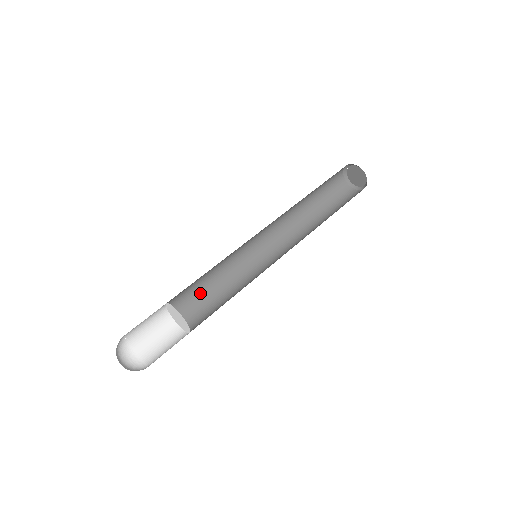
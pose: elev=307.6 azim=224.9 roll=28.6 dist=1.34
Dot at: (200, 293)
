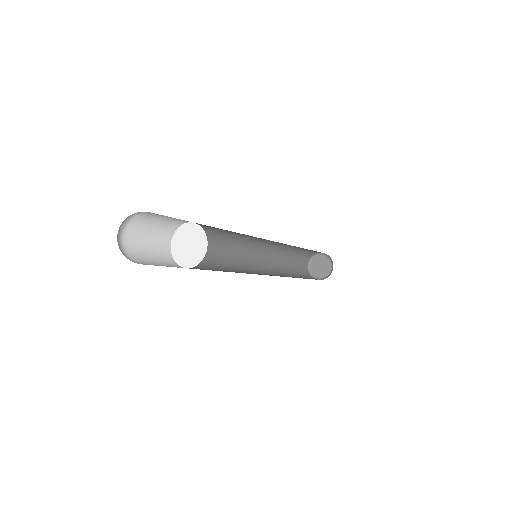
Dot at: occluded
